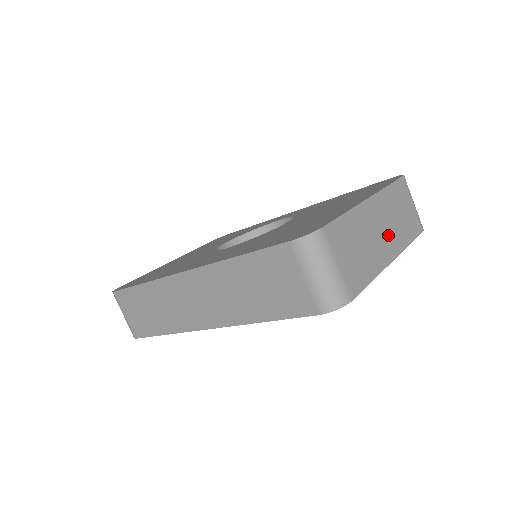
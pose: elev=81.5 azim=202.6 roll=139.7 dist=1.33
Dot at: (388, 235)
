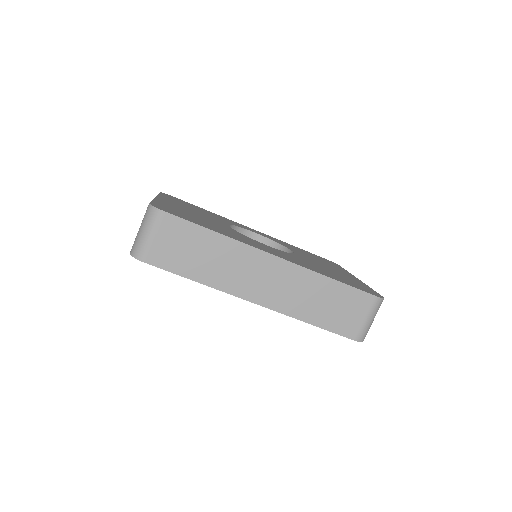
Dot at: occluded
